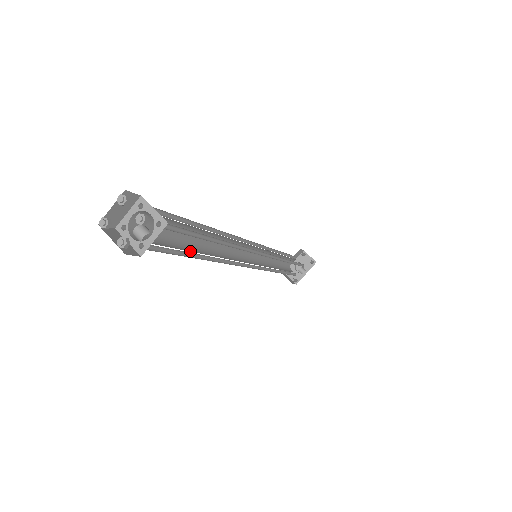
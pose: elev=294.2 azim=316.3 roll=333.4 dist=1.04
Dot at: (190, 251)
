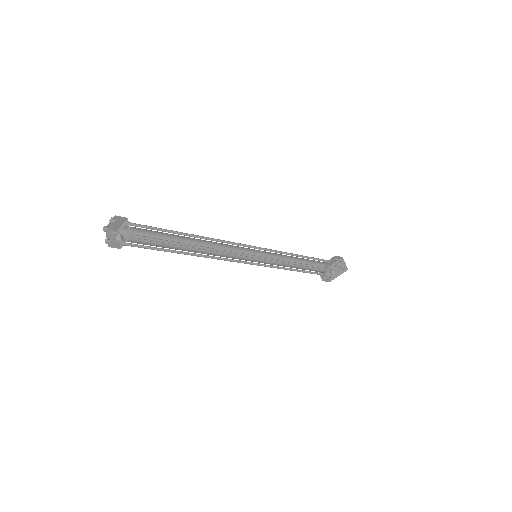
Dot at: (172, 248)
